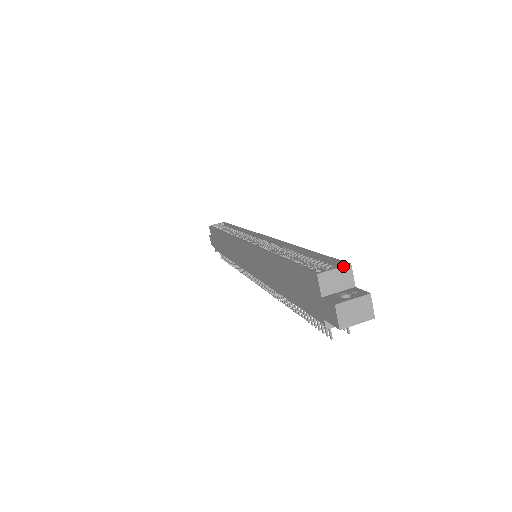
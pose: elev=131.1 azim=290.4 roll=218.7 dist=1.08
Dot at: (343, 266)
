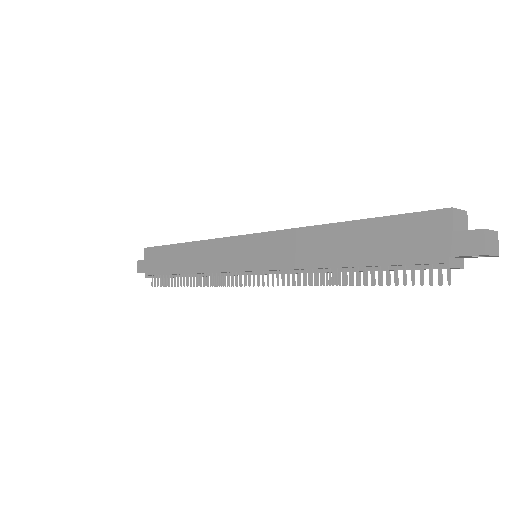
Dot at: (464, 210)
